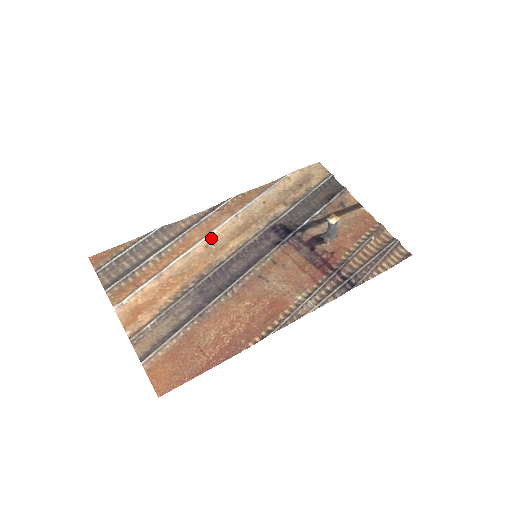
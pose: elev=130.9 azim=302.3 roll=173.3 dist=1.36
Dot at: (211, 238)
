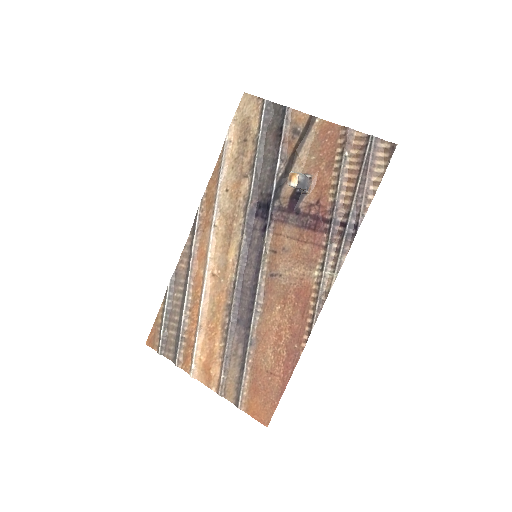
Dot at: (211, 264)
